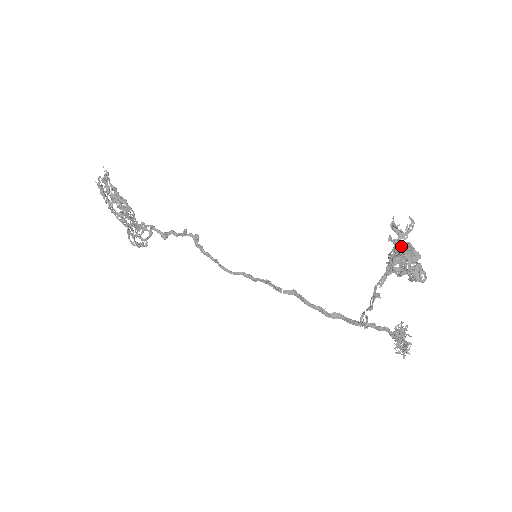
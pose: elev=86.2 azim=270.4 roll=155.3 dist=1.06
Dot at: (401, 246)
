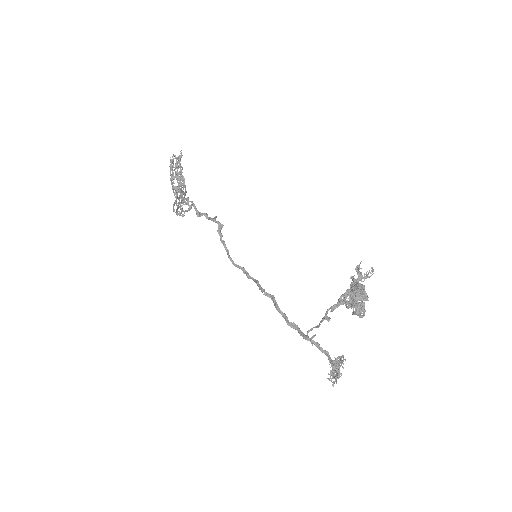
Dot at: (356, 284)
